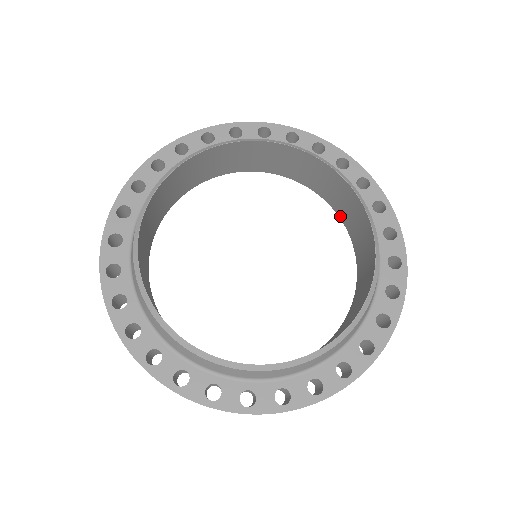
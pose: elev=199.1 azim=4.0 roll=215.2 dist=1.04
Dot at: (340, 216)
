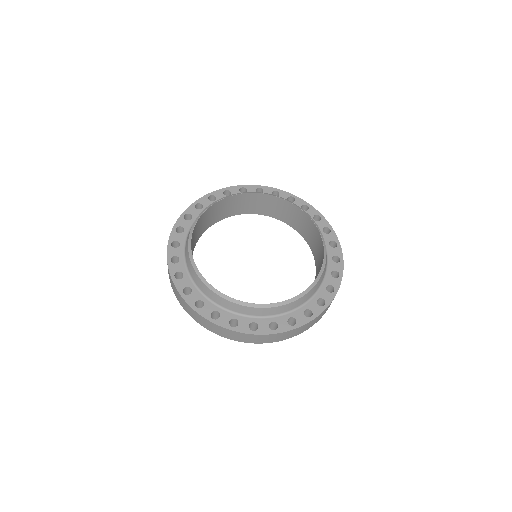
Dot at: (315, 260)
